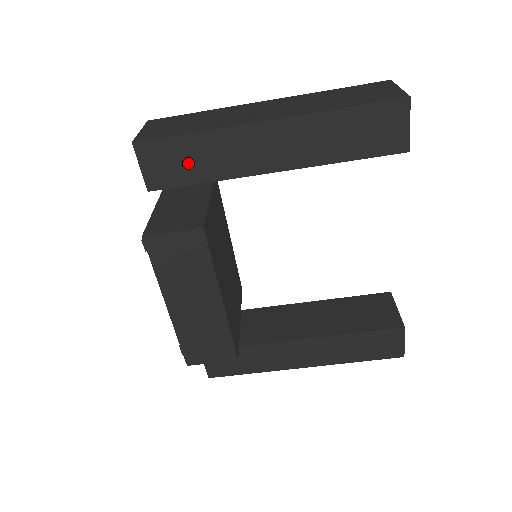
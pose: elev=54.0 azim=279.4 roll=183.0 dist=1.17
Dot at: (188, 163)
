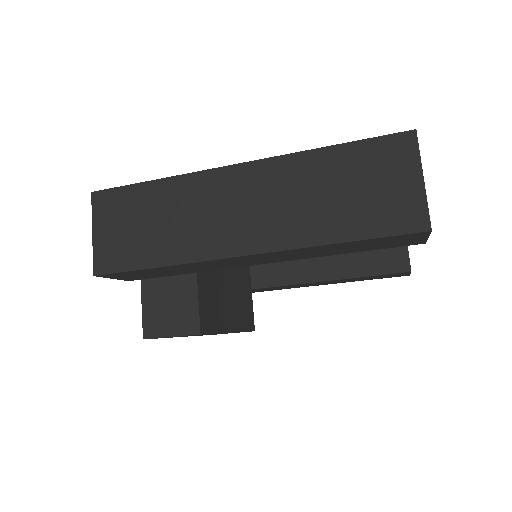
Dot at: (163, 272)
